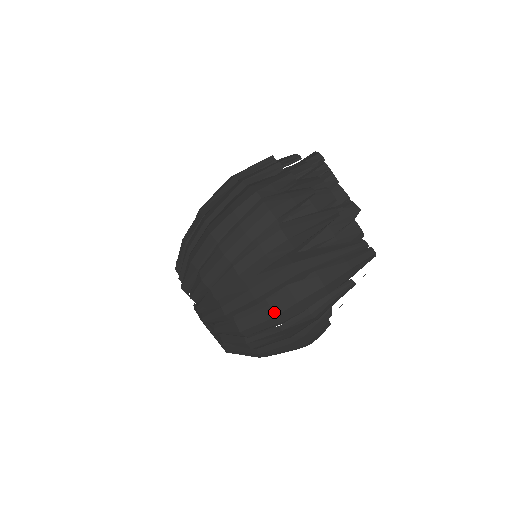
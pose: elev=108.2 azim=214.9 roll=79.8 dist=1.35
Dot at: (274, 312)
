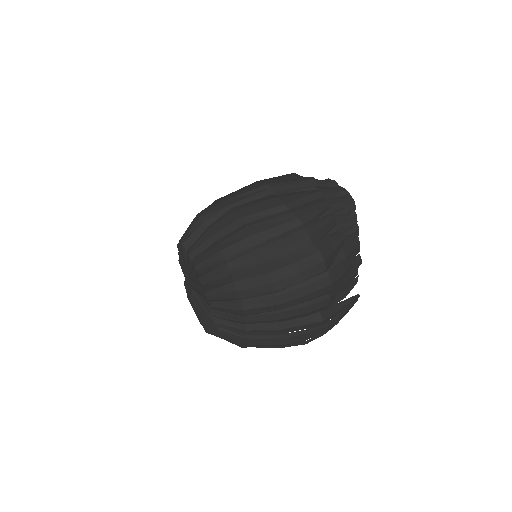
Dot at: (286, 342)
